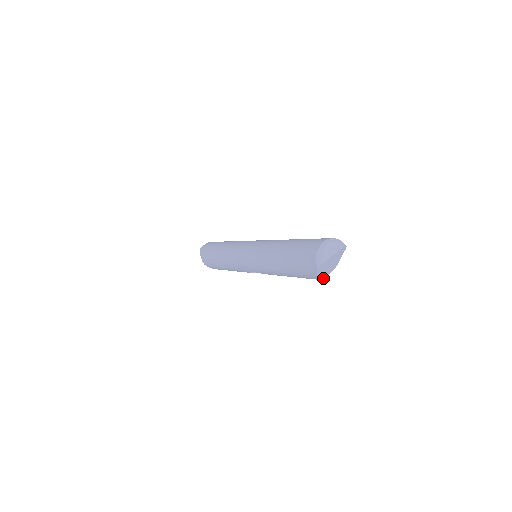
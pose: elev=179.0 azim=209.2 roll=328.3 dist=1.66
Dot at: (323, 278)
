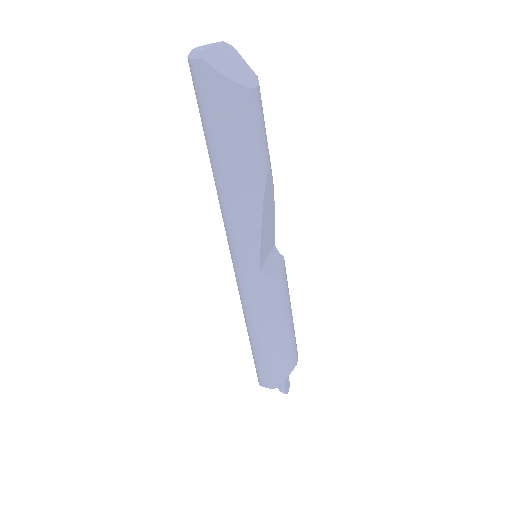
Dot at: (249, 87)
